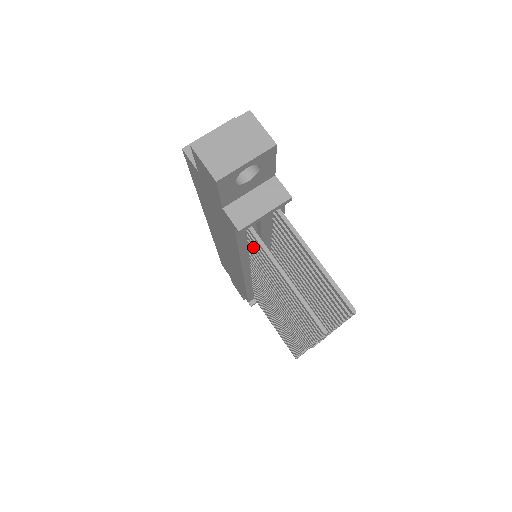
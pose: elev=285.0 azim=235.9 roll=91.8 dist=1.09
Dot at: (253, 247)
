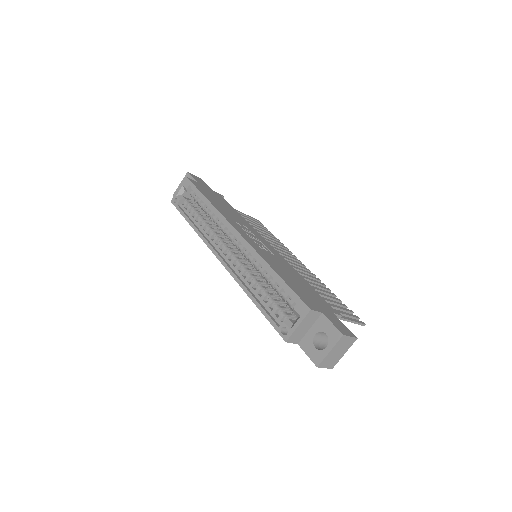
Dot at: occluded
